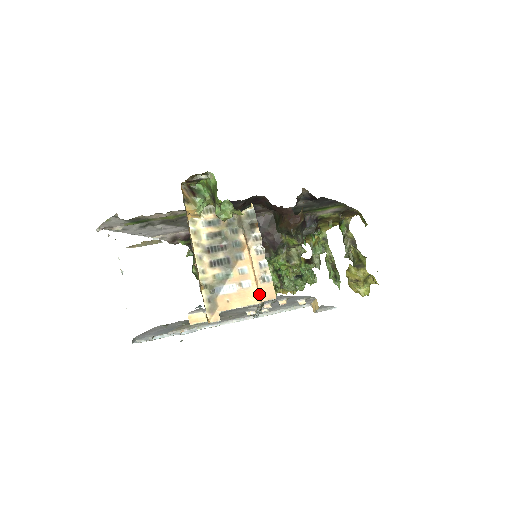
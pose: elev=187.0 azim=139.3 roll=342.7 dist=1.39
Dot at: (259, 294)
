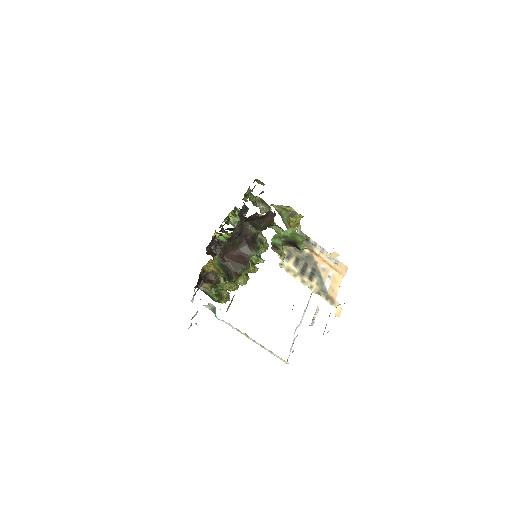
Dot at: (341, 273)
